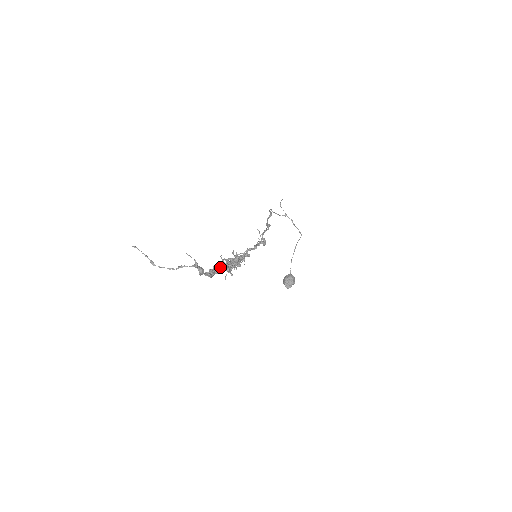
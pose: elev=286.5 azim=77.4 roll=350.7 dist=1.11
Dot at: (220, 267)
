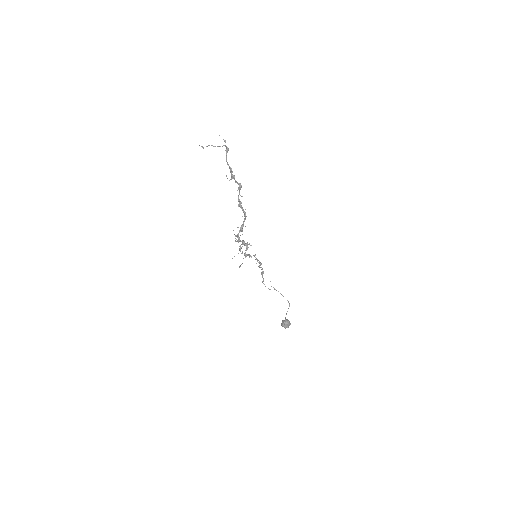
Dot at: (235, 180)
